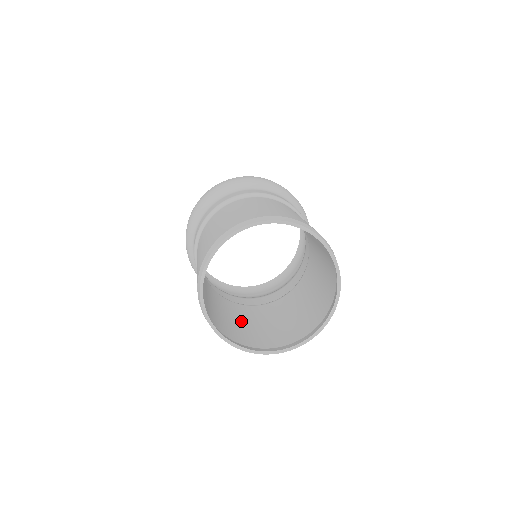
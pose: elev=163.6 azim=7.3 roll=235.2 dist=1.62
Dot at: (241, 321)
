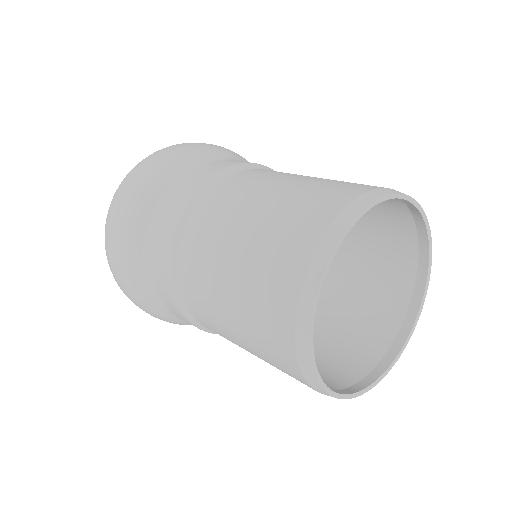
Dot at: occluded
